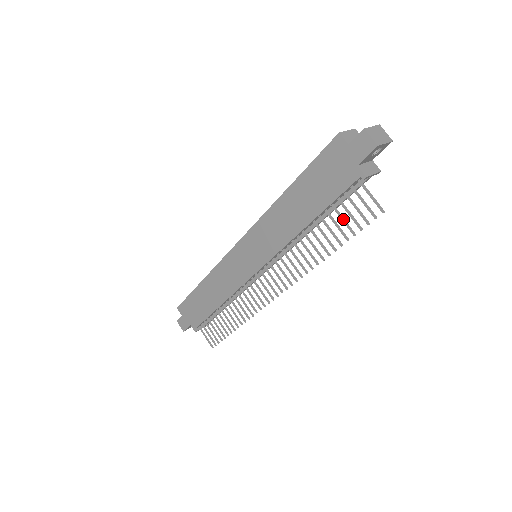
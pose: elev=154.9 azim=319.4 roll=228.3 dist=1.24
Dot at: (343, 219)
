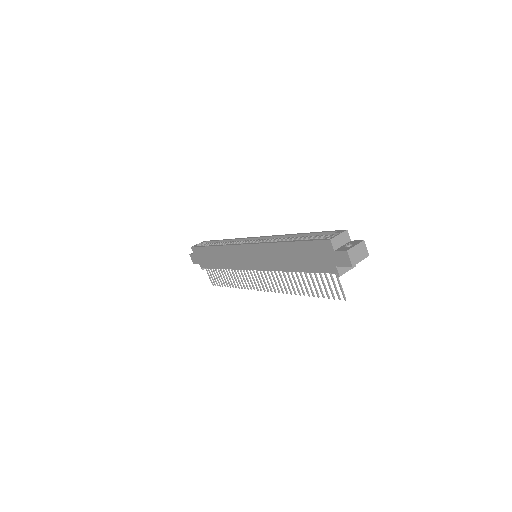
Dot at: (319, 284)
